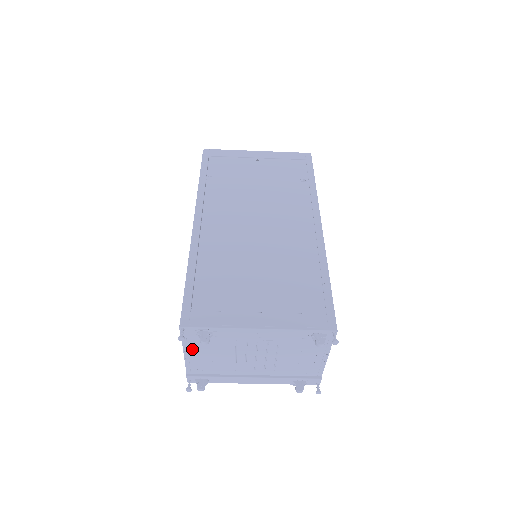
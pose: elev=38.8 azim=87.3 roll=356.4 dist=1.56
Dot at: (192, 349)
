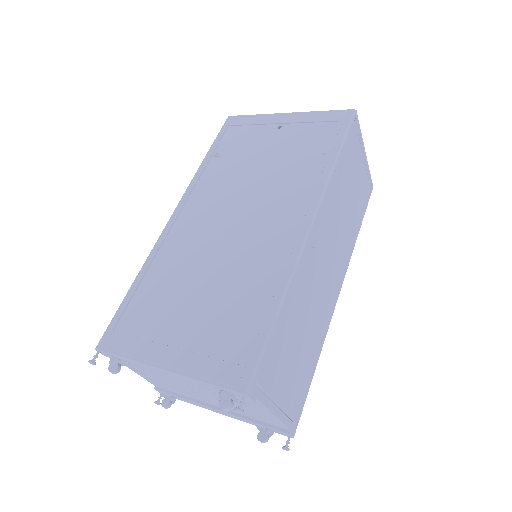
Dot at: (133, 368)
